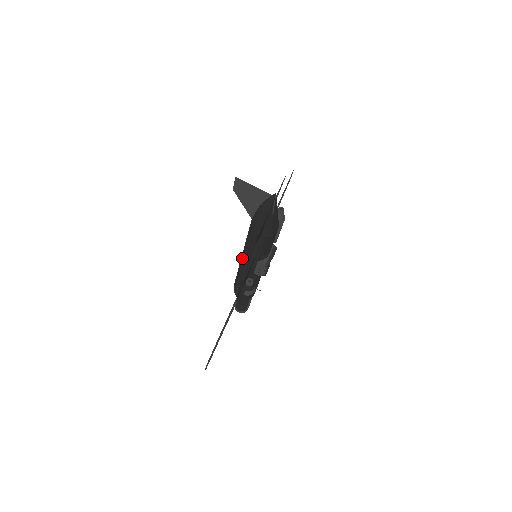
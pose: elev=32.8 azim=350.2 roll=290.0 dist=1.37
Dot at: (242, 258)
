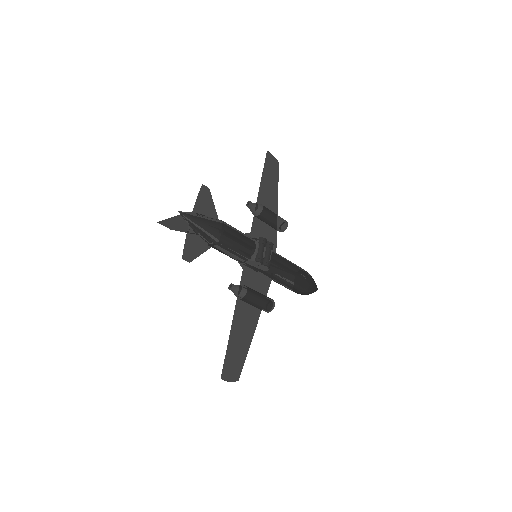
Dot at: occluded
